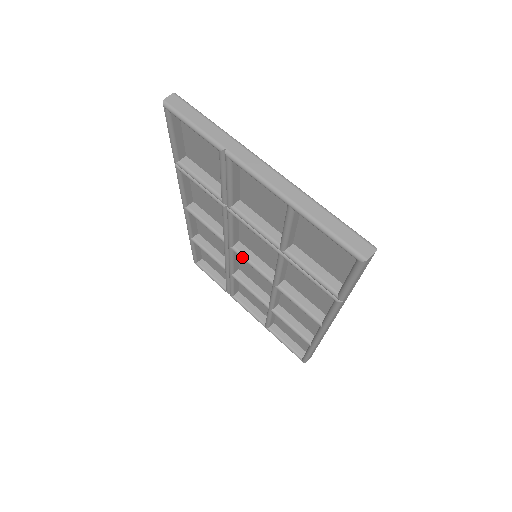
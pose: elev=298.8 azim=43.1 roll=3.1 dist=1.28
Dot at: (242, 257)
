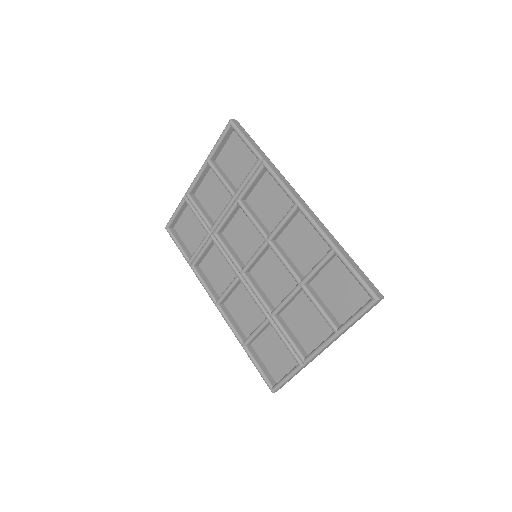
Dot at: (247, 263)
